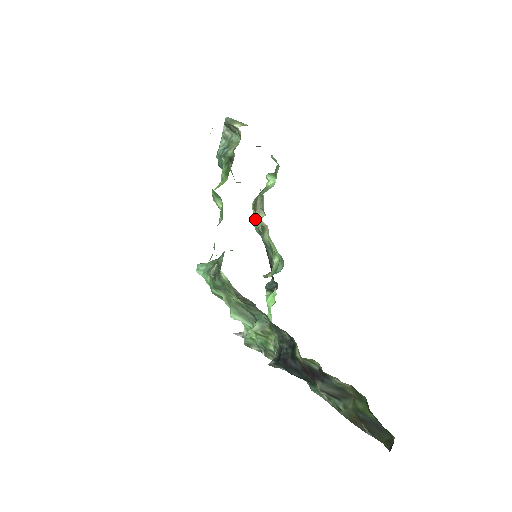
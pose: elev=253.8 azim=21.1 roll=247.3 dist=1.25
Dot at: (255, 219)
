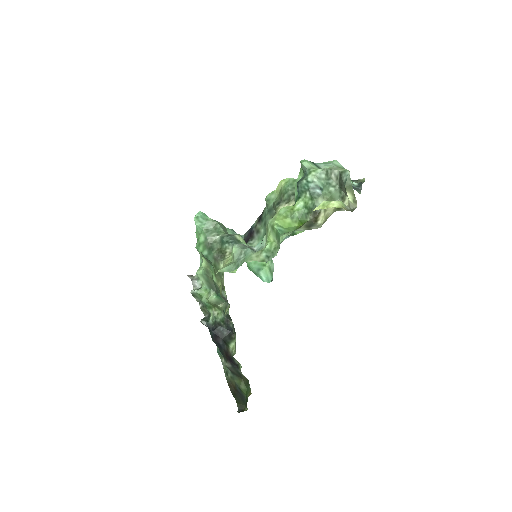
Dot at: occluded
